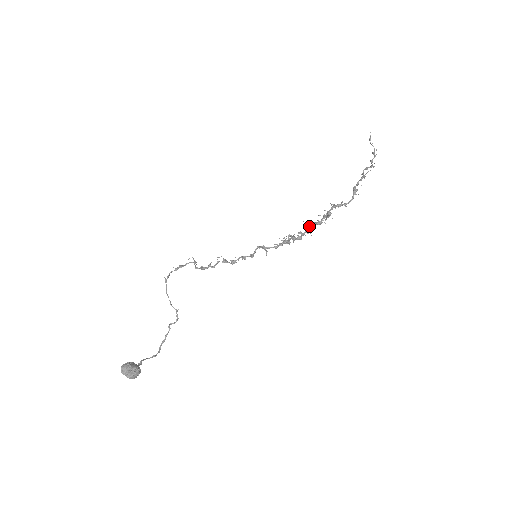
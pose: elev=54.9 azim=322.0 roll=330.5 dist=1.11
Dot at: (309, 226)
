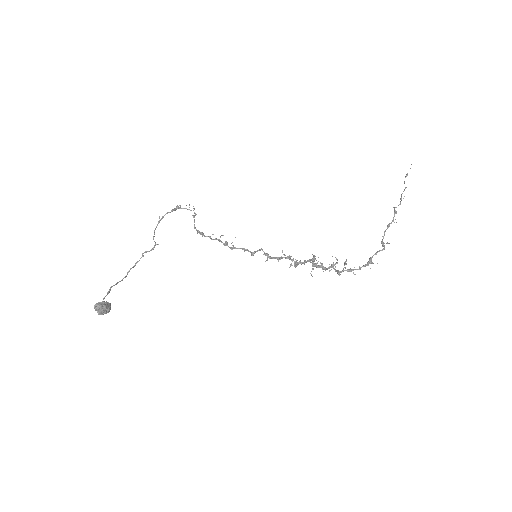
Dot at: (316, 266)
